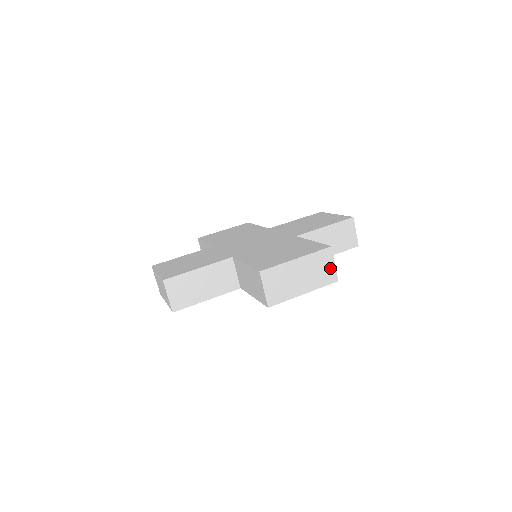
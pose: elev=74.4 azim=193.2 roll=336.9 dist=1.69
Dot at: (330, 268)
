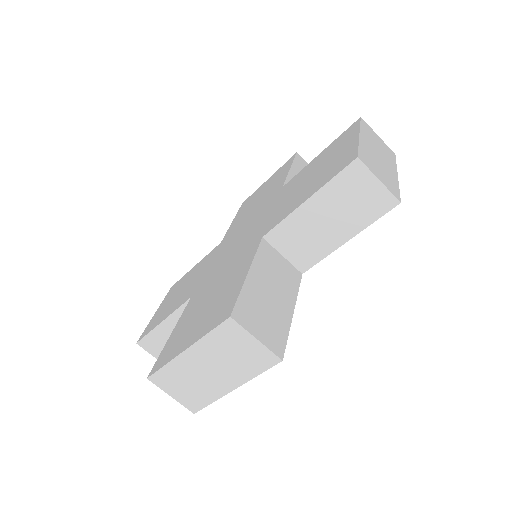
Dot at: (252, 347)
